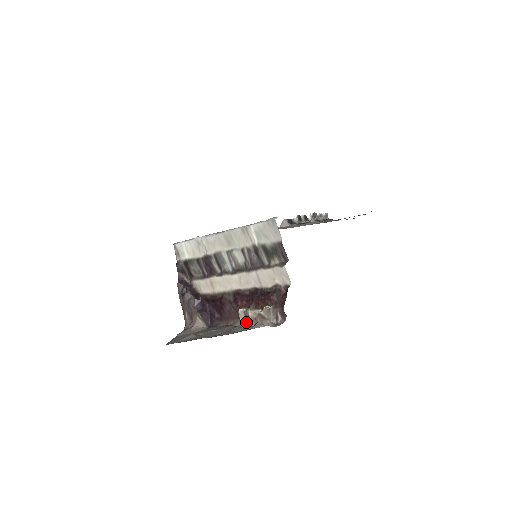
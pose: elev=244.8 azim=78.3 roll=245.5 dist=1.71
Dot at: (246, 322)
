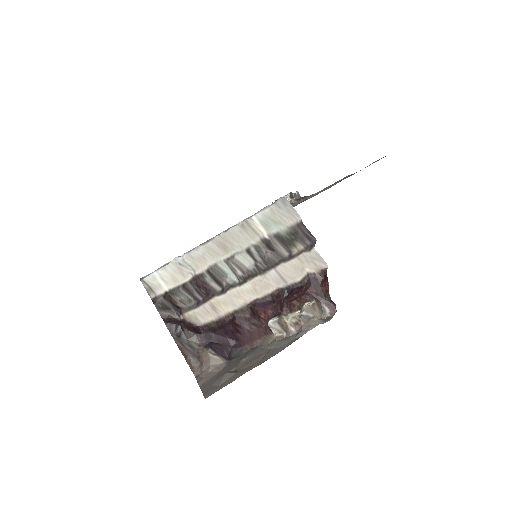
Dot at: (283, 333)
